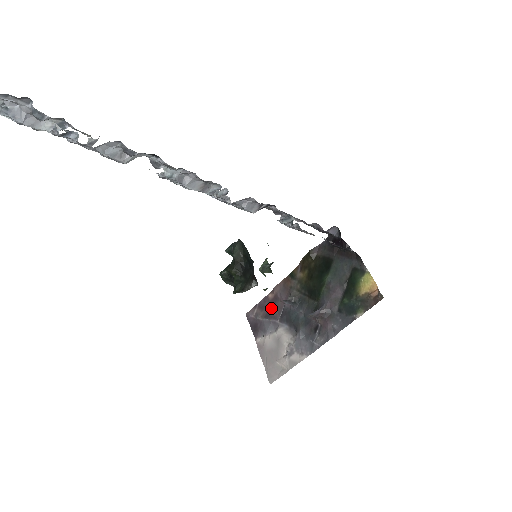
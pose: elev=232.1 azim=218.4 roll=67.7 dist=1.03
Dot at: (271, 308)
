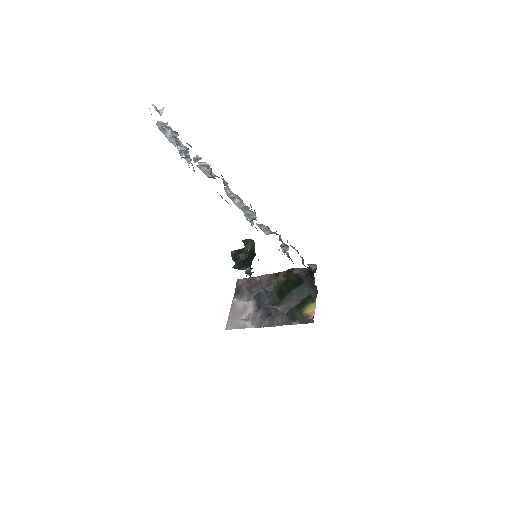
Dot at: (253, 286)
